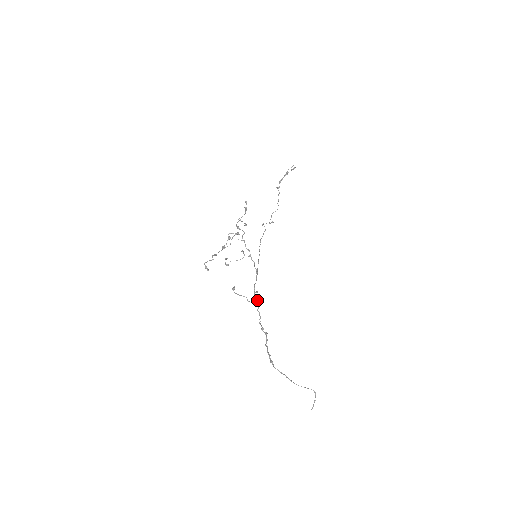
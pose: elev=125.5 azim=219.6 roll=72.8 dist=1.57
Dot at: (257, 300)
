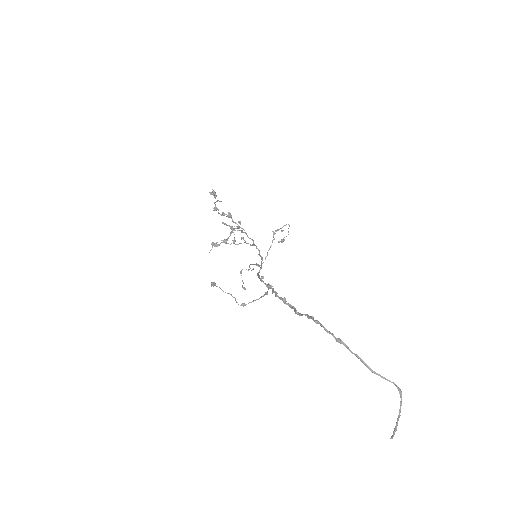
Dot at: occluded
